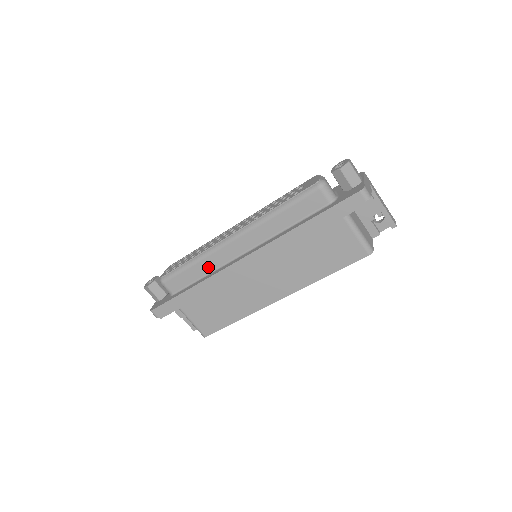
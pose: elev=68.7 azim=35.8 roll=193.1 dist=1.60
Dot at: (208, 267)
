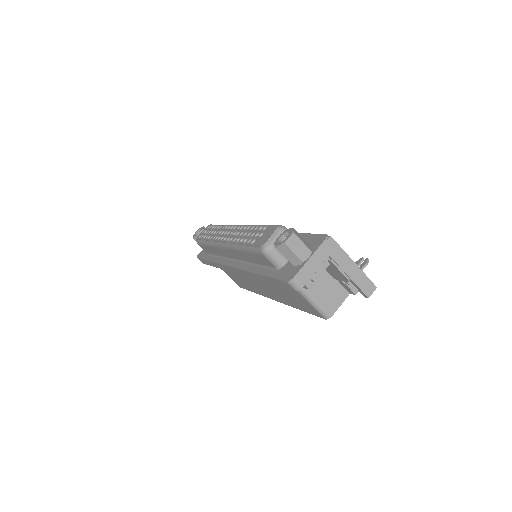
Dot at: (218, 252)
